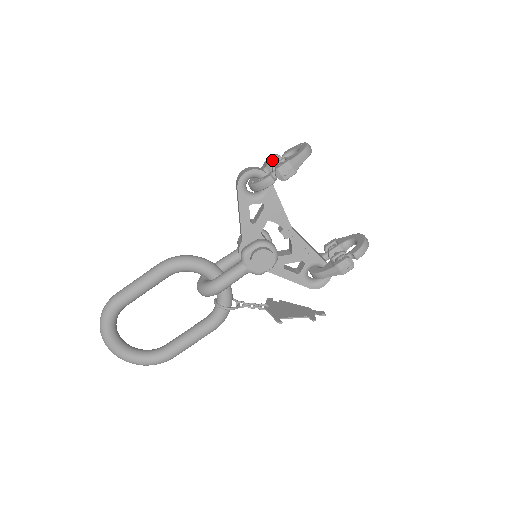
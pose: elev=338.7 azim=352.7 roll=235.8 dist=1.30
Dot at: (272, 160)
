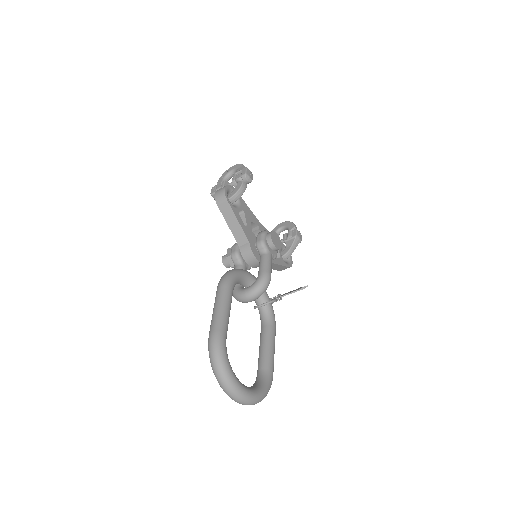
Dot at: (221, 185)
